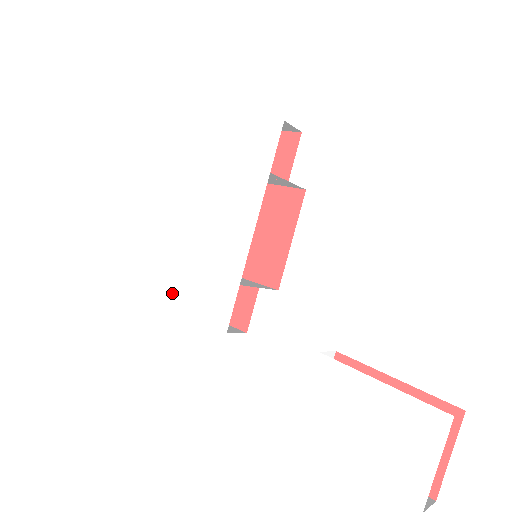
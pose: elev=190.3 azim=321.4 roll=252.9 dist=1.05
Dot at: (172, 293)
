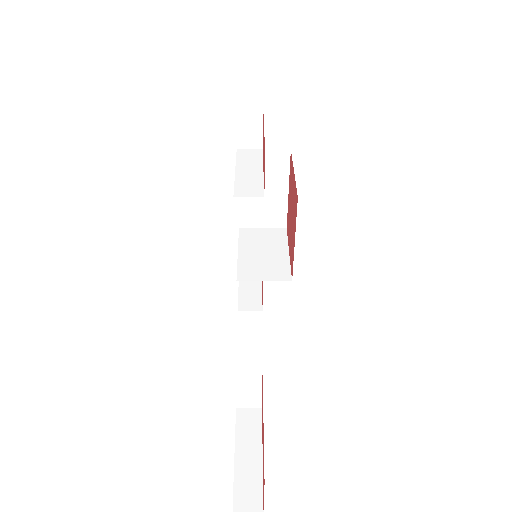
Dot at: occluded
